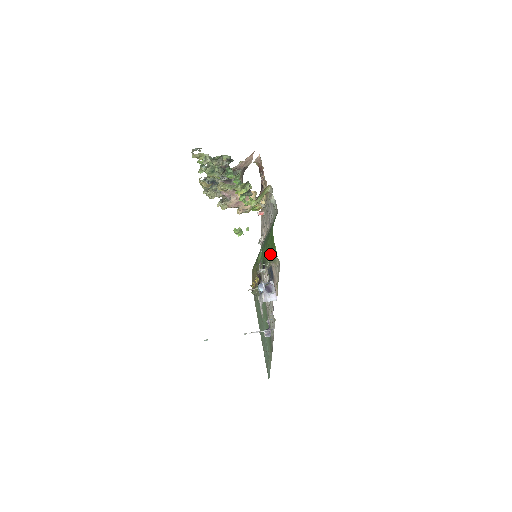
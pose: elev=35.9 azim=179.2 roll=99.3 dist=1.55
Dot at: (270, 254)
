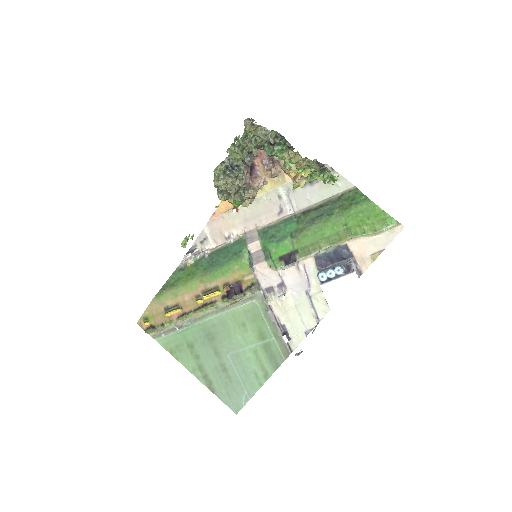
Dot at: (347, 232)
